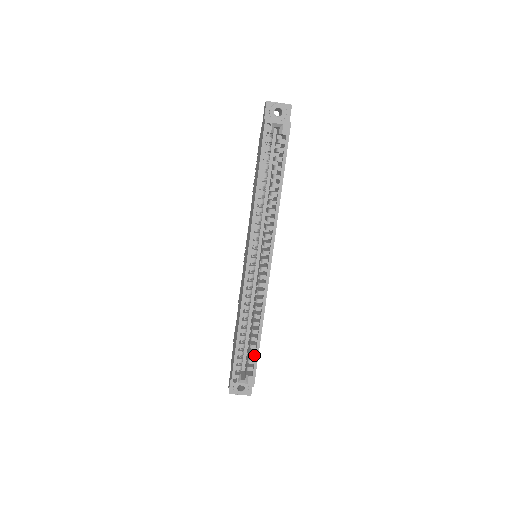
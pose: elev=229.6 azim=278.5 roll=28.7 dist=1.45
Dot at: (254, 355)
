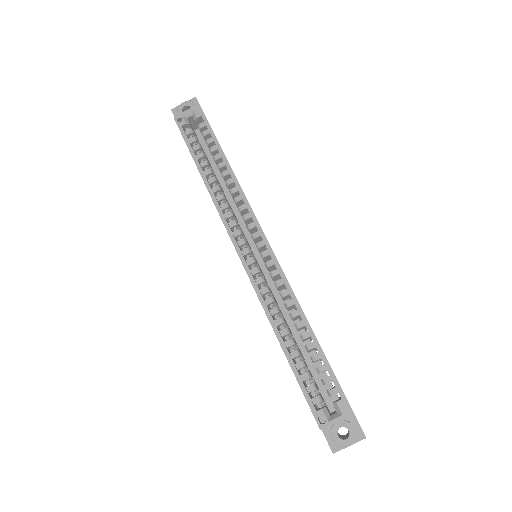
Dot at: (324, 368)
